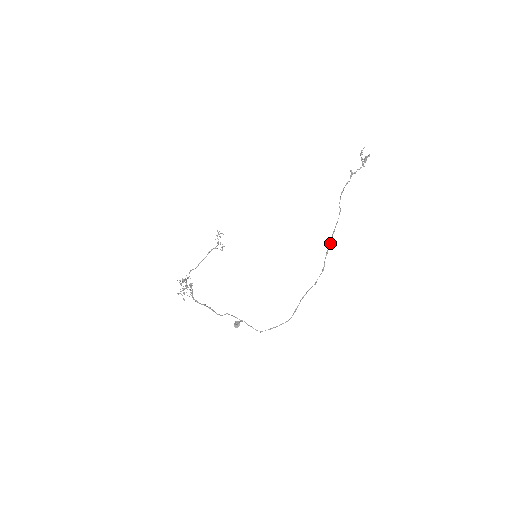
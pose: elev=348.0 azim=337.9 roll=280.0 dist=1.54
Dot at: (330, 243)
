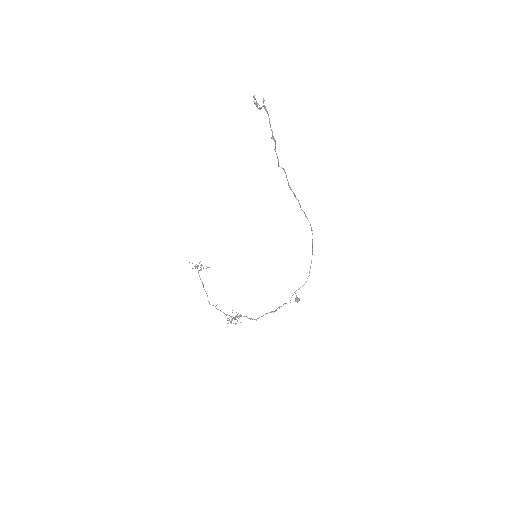
Dot at: (295, 196)
